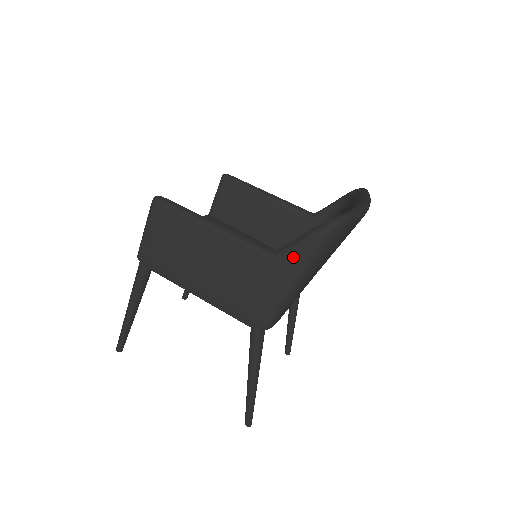
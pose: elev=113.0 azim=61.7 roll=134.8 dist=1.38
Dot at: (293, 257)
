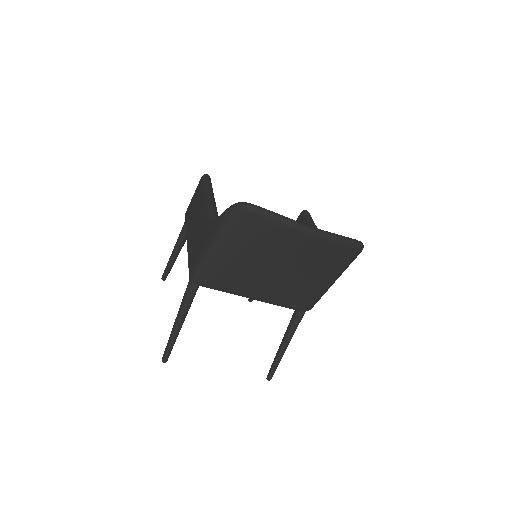
Dot at: (215, 224)
